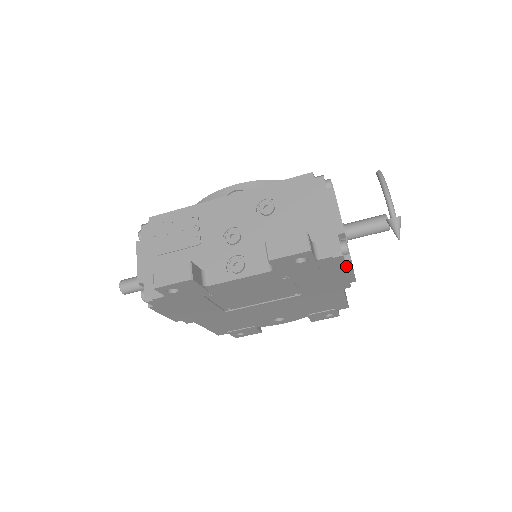
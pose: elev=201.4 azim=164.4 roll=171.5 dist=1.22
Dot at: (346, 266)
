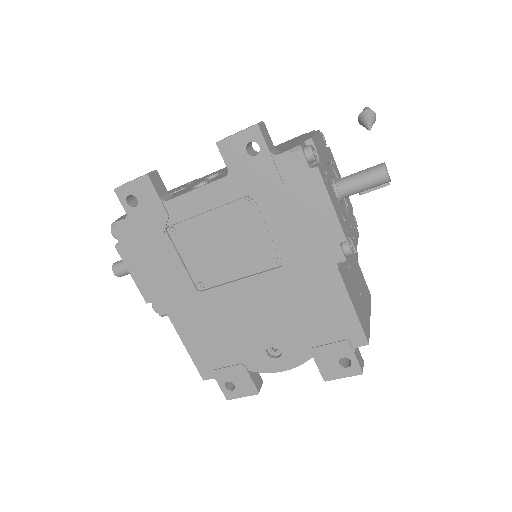
Dot at: (317, 184)
